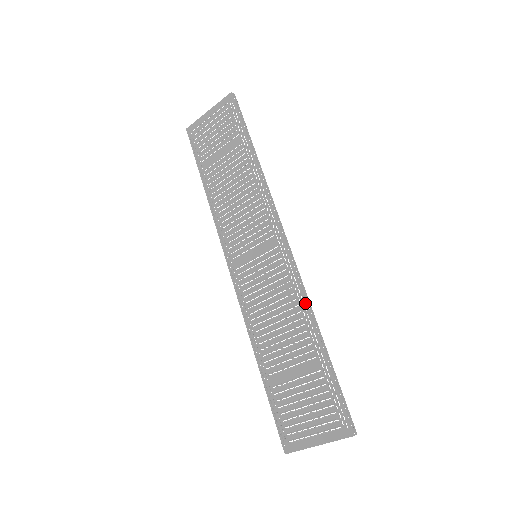
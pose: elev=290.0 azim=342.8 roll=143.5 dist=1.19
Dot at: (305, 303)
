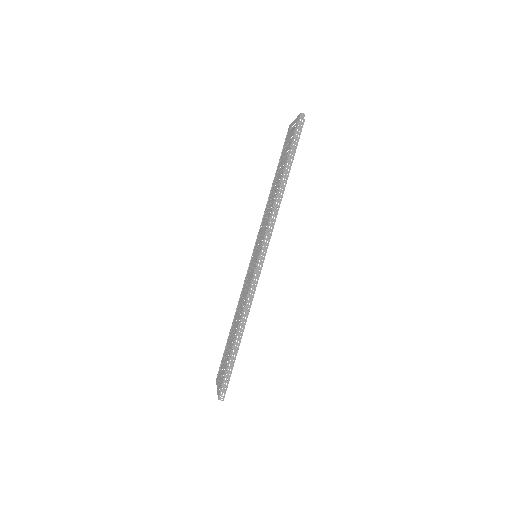
Dot at: (244, 308)
